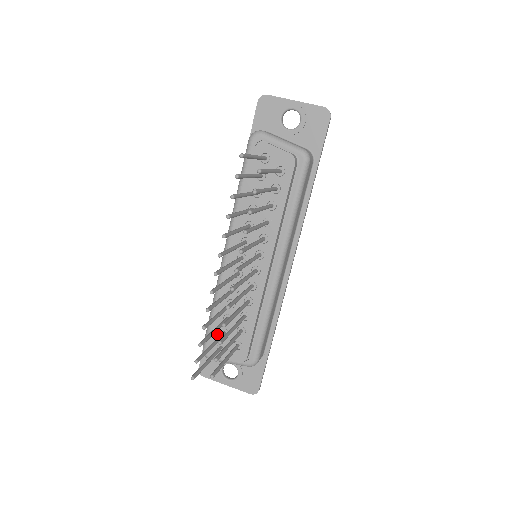
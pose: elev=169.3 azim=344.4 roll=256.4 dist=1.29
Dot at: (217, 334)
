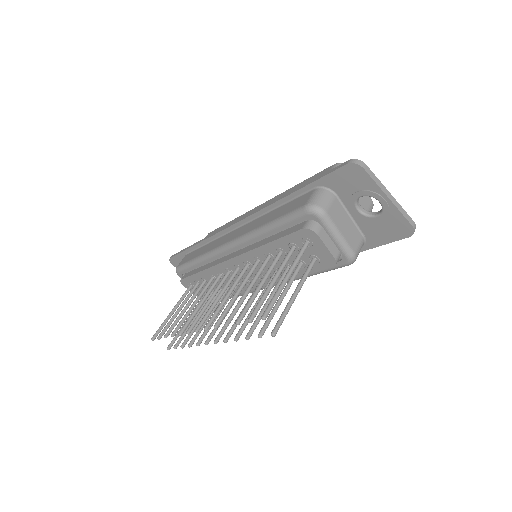
Dot at: (191, 280)
